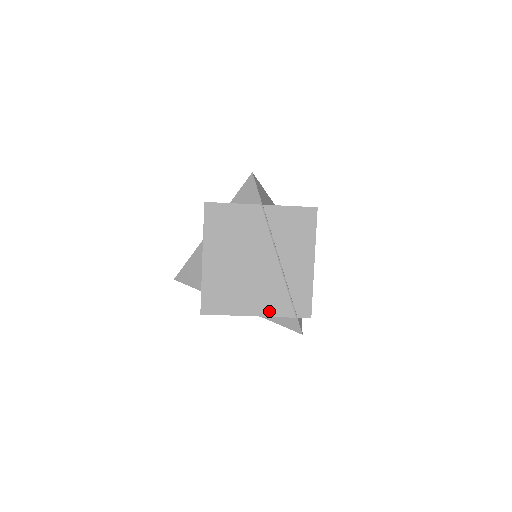
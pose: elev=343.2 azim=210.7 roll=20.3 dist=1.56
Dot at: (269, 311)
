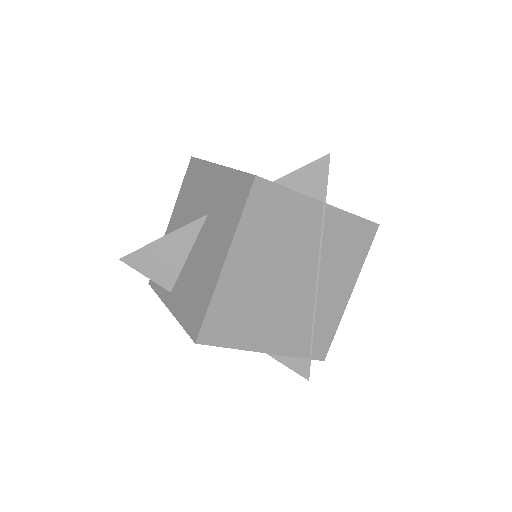
Dot at: (283, 348)
